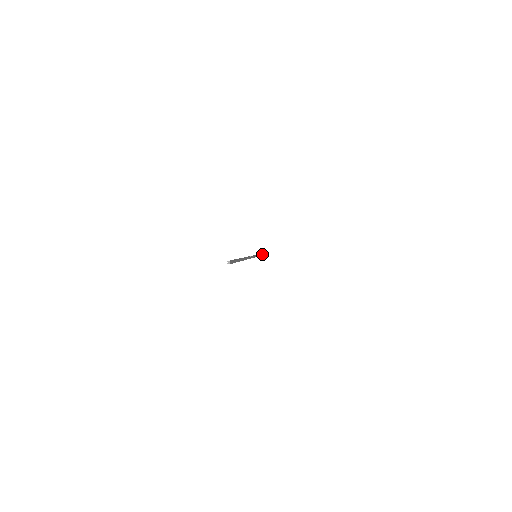
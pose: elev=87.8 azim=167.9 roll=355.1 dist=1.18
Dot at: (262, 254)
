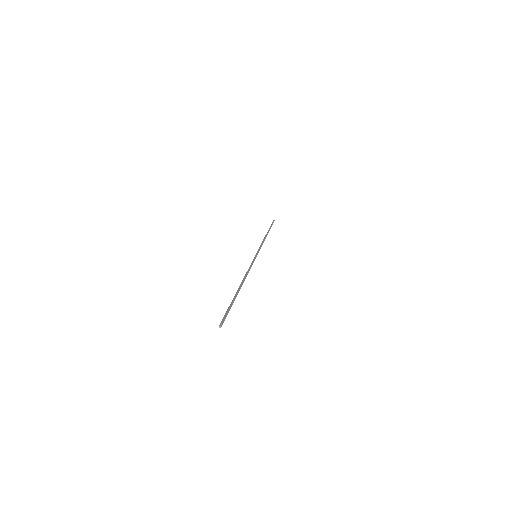
Dot at: occluded
